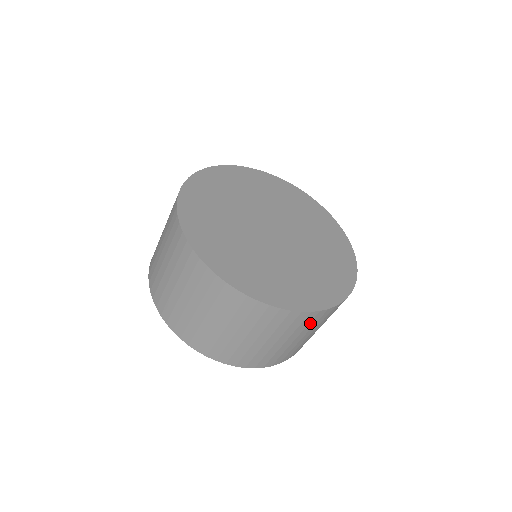
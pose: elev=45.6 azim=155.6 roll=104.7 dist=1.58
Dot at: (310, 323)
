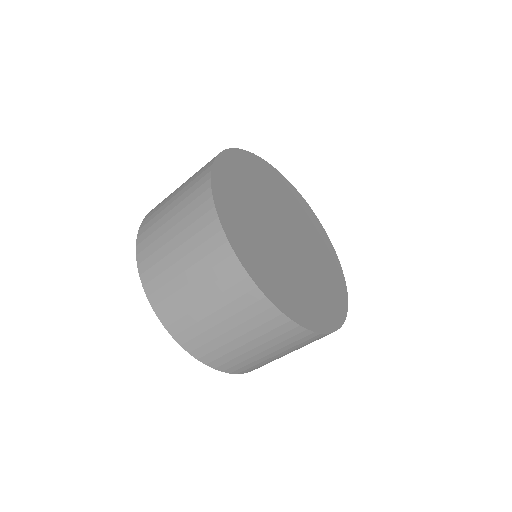
Dot at: occluded
